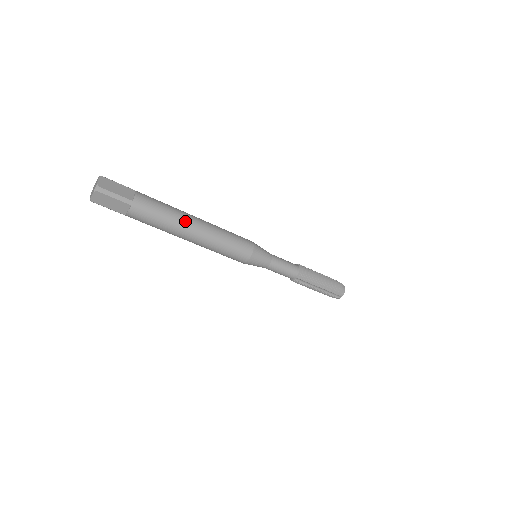
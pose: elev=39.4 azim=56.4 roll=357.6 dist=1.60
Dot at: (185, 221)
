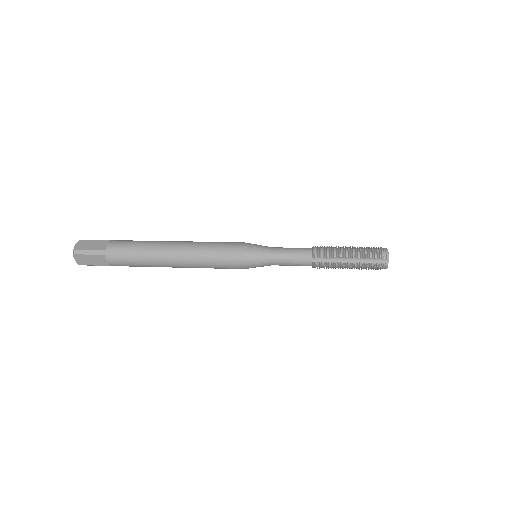
Dot at: (162, 266)
